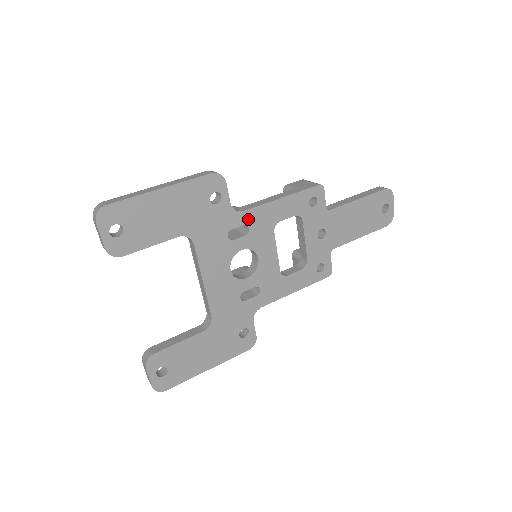
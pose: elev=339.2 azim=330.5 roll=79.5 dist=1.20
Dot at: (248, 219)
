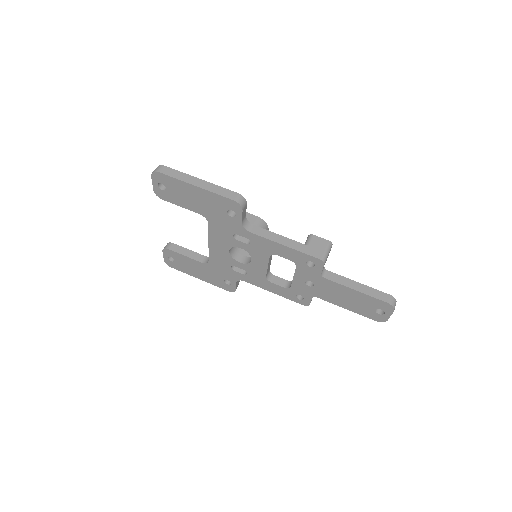
Dot at: (252, 238)
